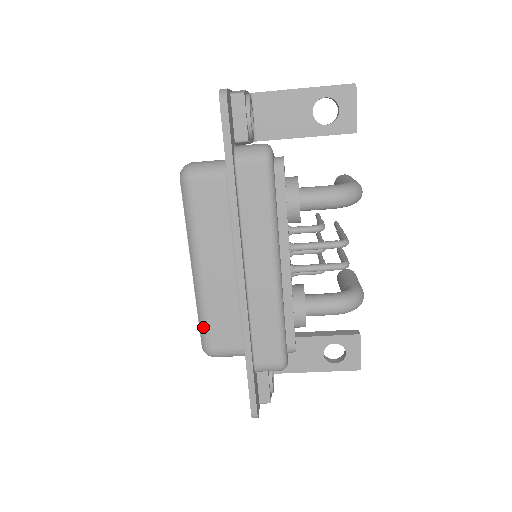
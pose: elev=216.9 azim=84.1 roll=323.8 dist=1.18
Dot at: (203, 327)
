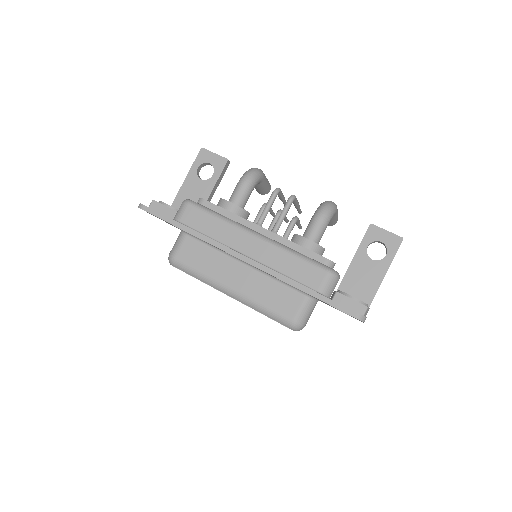
Dot at: (272, 315)
